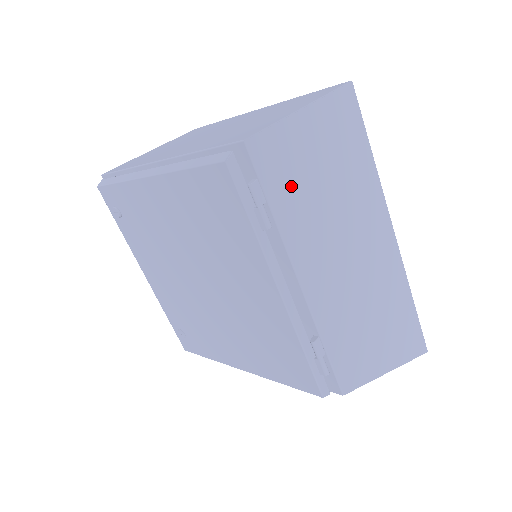
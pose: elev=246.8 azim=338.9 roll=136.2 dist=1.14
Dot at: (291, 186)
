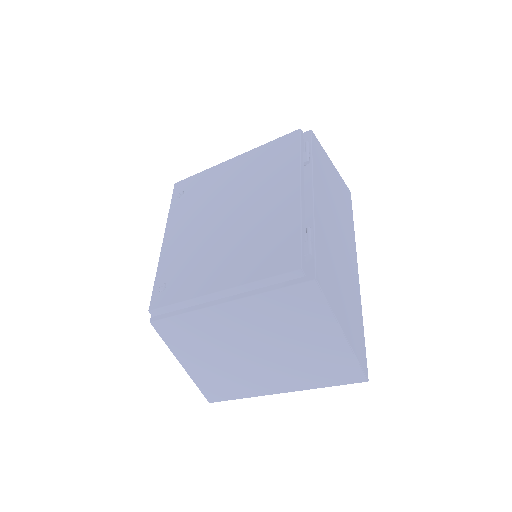
Dot at: (321, 167)
